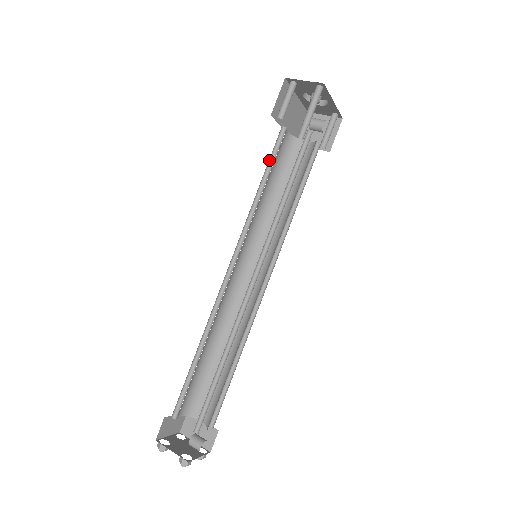
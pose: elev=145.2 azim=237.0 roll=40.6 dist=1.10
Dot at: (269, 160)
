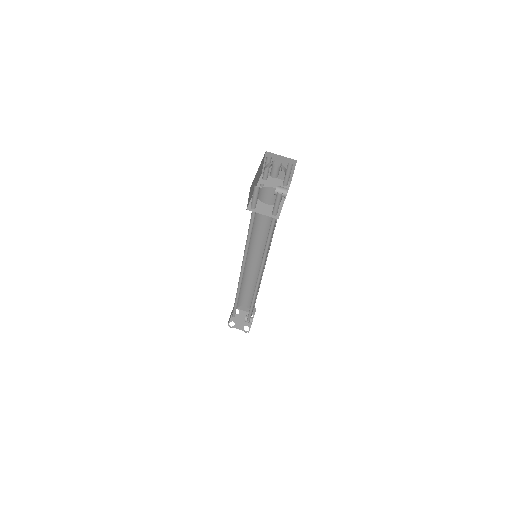
Dot at: occluded
